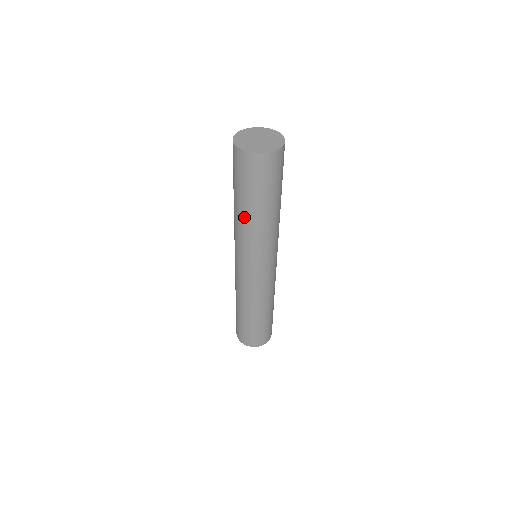
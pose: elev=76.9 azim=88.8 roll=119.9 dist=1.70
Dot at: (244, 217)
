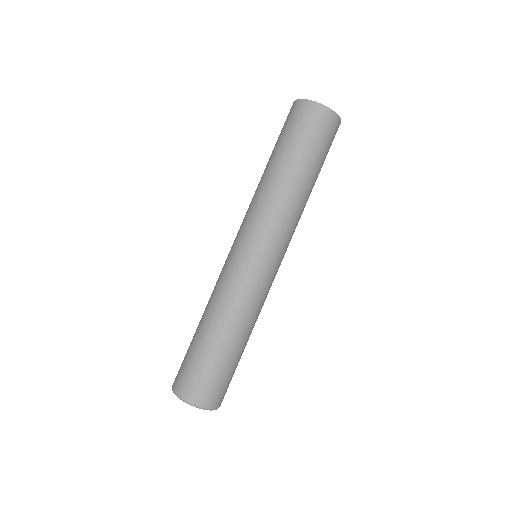
Dot at: (274, 176)
